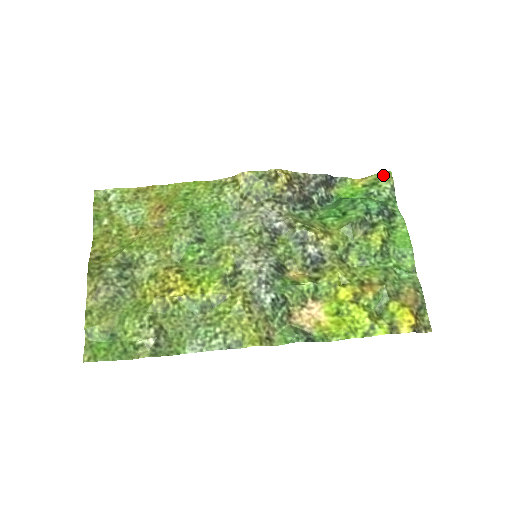
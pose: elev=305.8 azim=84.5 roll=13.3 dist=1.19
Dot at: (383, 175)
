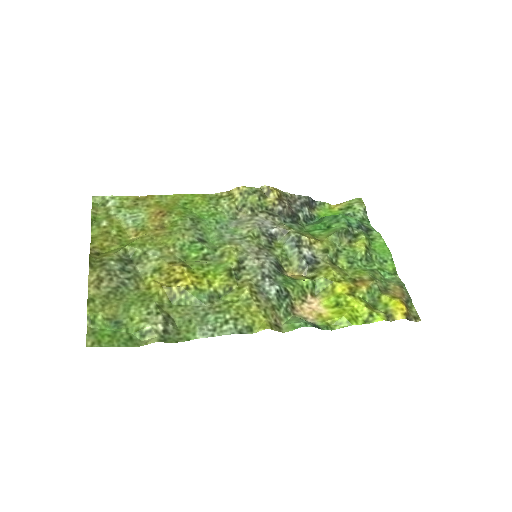
Dot at: (356, 201)
